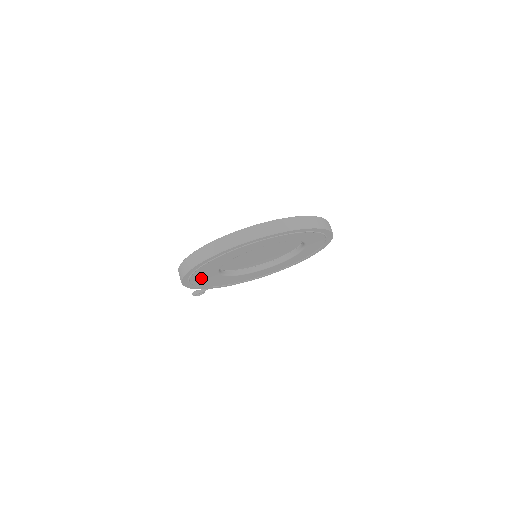
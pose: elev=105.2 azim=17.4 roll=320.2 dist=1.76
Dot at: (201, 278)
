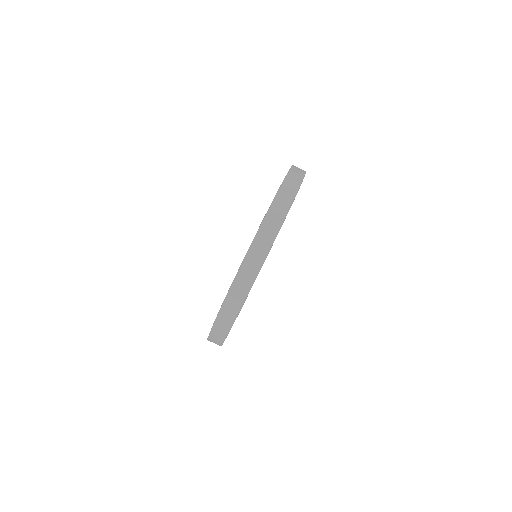
Dot at: occluded
